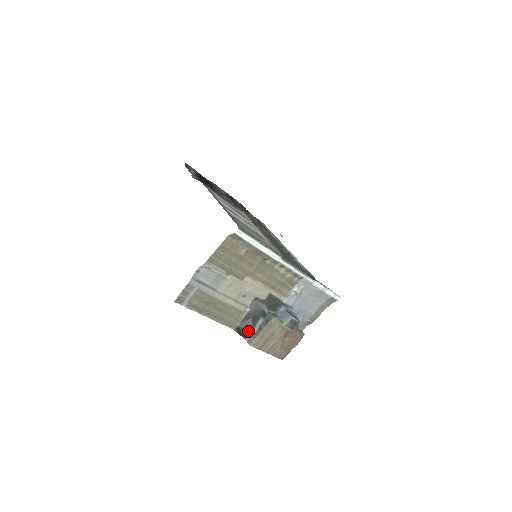
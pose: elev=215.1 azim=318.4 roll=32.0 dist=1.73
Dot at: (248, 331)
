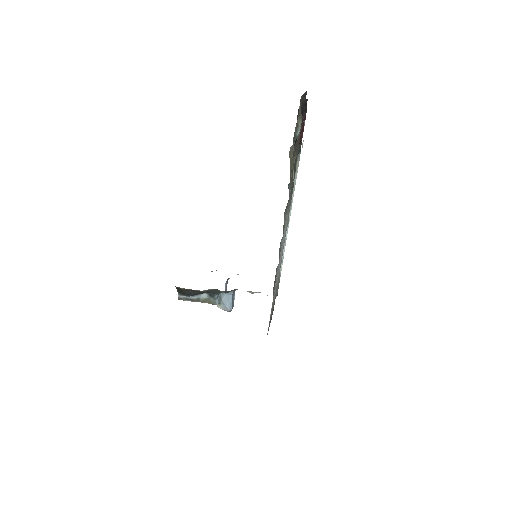
Dot at: (187, 295)
